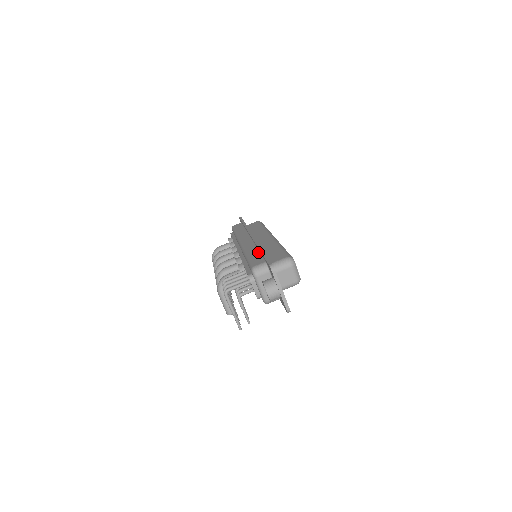
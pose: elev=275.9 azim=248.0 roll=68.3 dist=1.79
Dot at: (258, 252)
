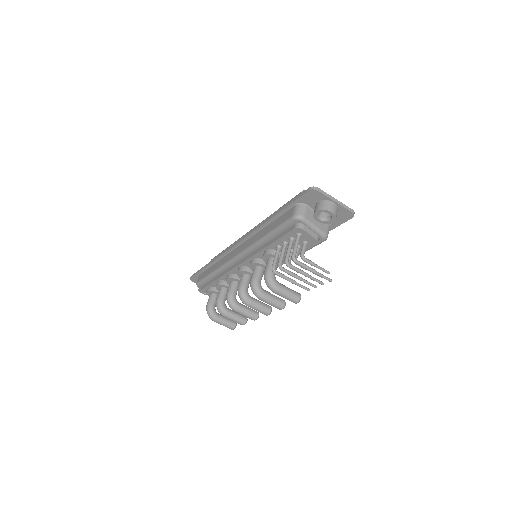
Dot at: (272, 222)
